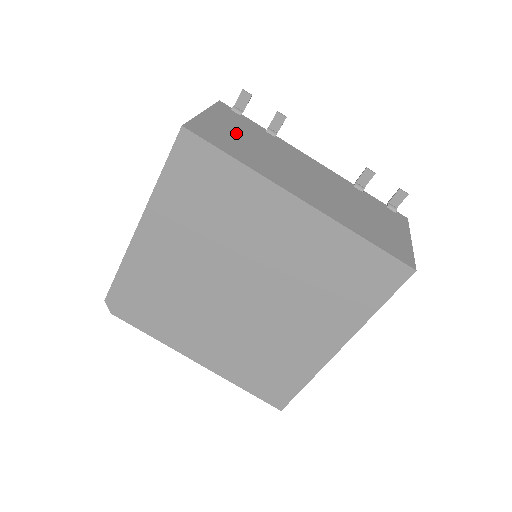
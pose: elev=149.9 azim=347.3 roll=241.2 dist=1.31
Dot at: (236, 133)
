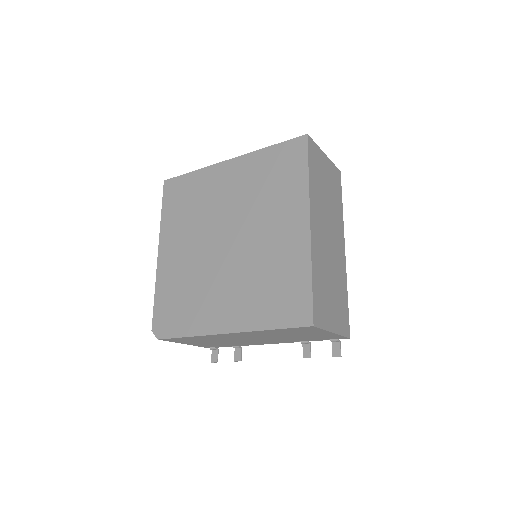
Dot at: occluded
